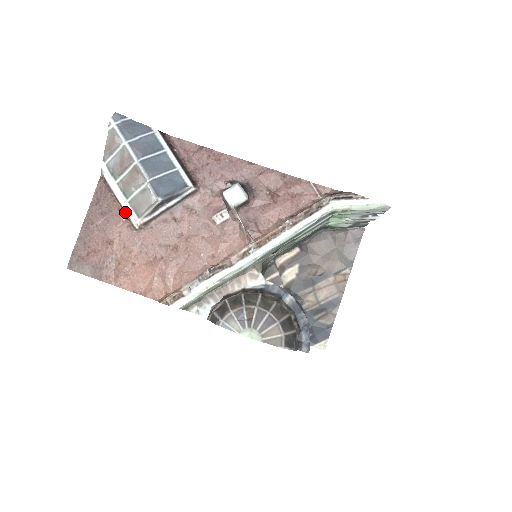
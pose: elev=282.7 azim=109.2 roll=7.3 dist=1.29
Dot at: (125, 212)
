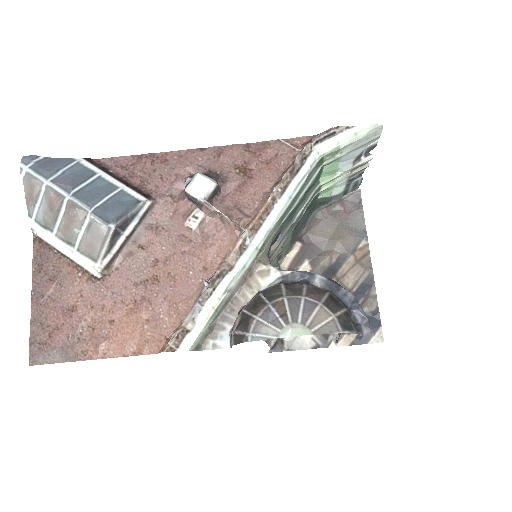
Dot at: (78, 265)
